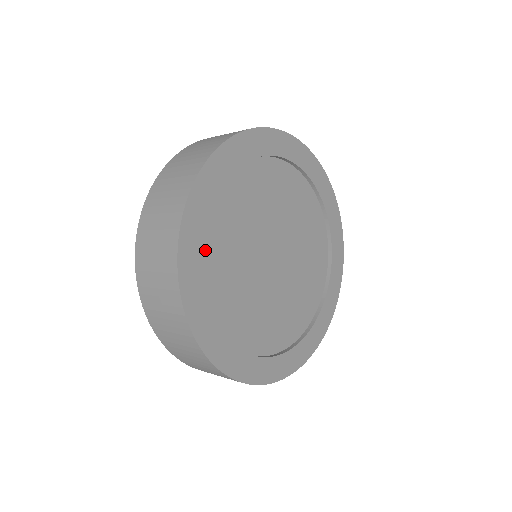
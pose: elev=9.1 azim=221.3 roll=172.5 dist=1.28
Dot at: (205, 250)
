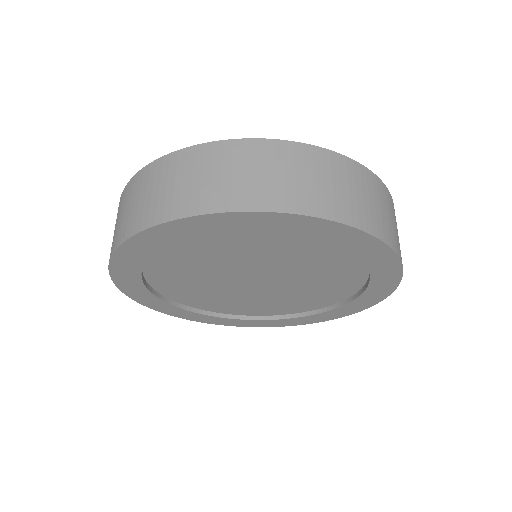
Dot at: (154, 282)
